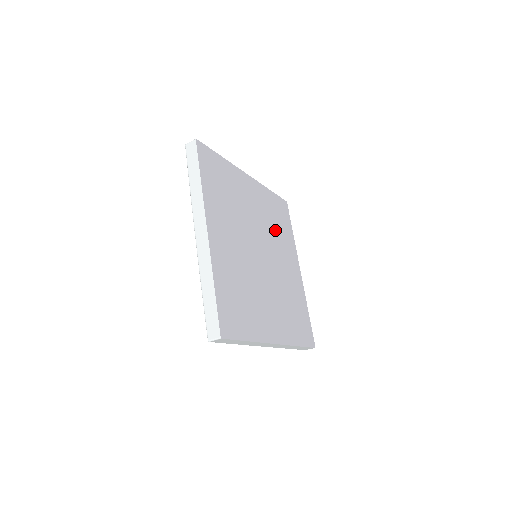
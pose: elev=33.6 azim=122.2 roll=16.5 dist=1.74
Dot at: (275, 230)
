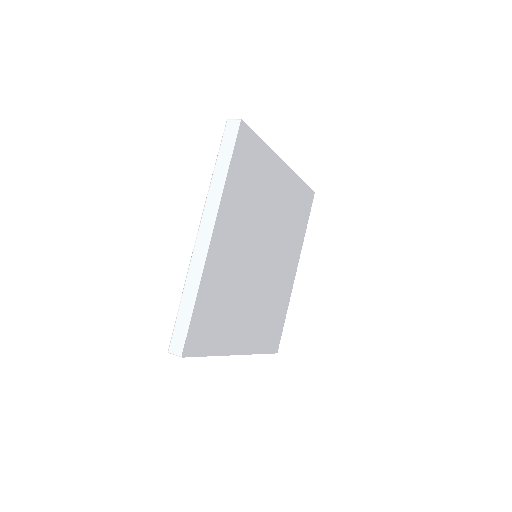
Dot at: (288, 228)
